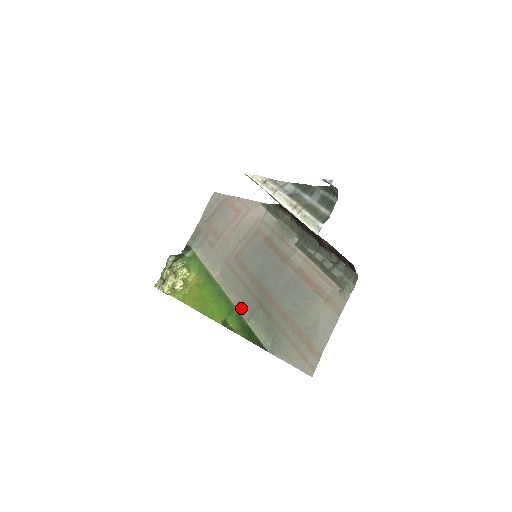
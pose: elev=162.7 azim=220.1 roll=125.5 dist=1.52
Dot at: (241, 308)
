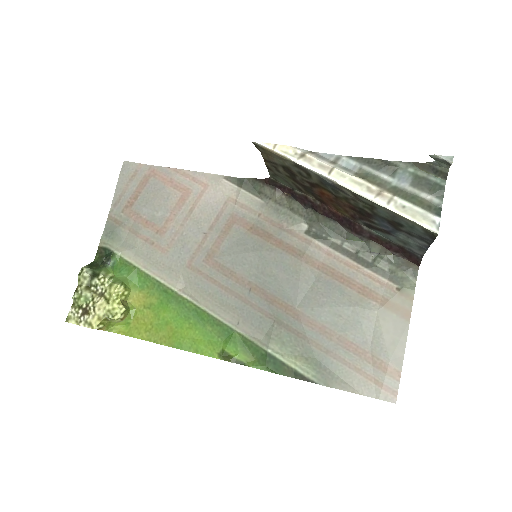
Dot at: (246, 330)
